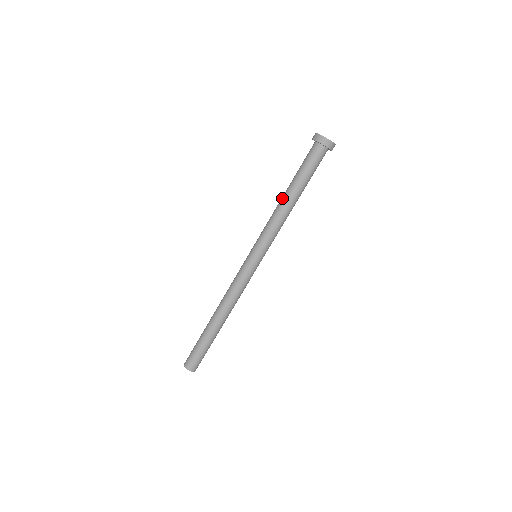
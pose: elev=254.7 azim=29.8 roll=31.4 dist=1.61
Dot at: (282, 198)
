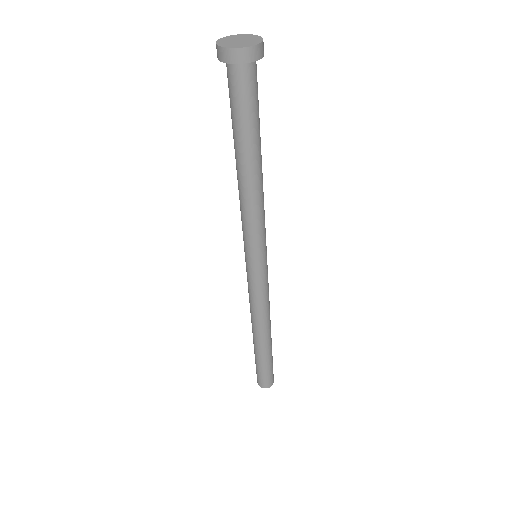
Dot at: occluded
